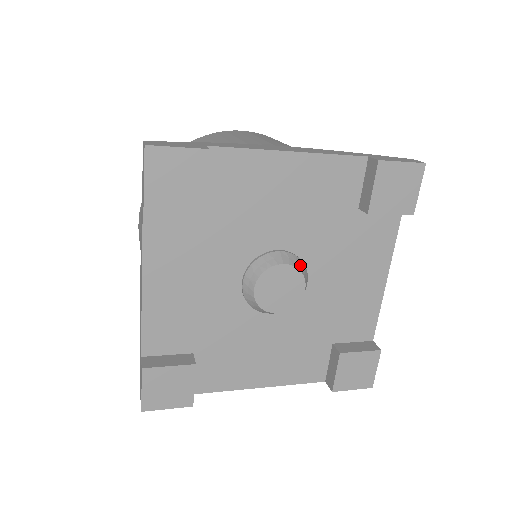
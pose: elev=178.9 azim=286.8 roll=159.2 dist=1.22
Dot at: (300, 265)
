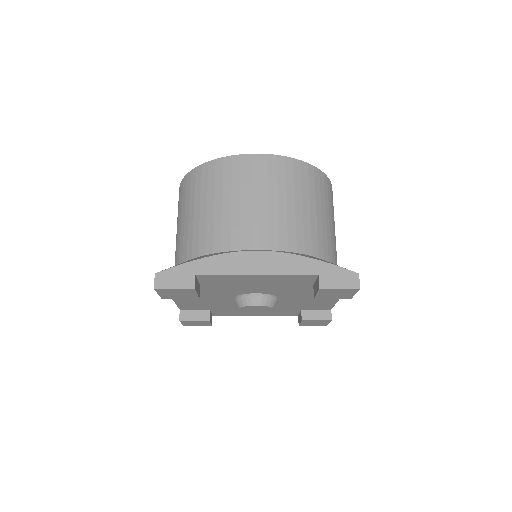
Dot at: (270, 302)
